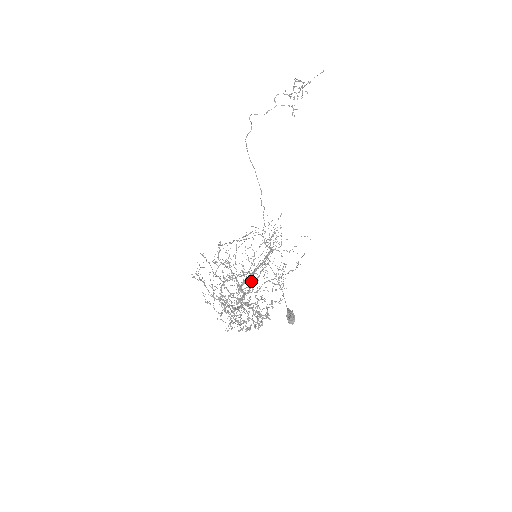
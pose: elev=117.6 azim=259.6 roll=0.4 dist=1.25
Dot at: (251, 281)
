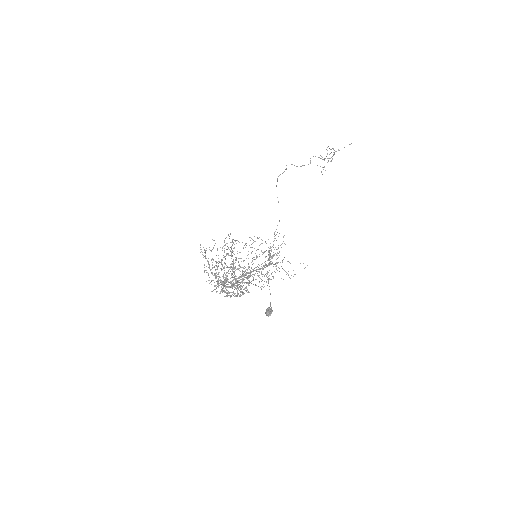
Dot at: (245, 271)
